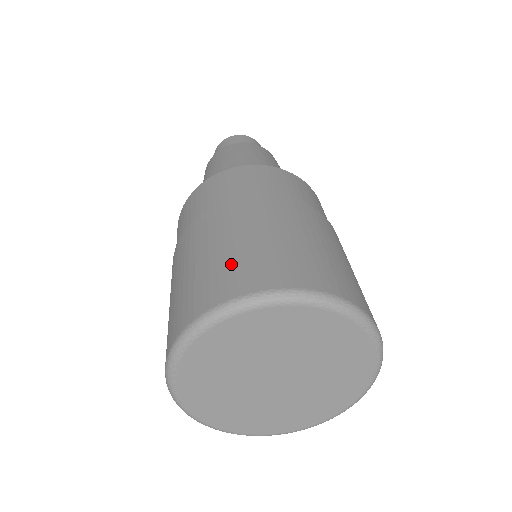
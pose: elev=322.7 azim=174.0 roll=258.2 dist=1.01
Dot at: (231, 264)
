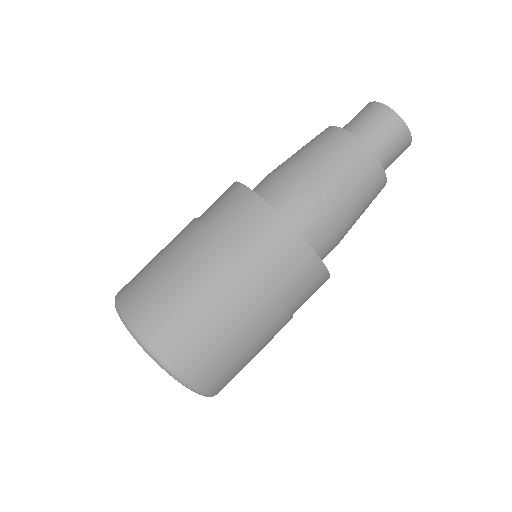
Dot at: (177, 324)
